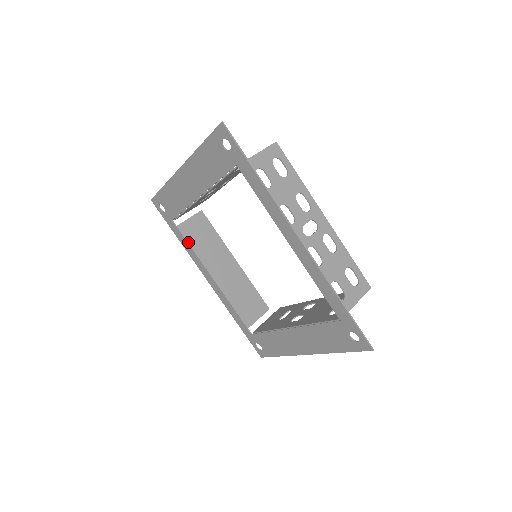
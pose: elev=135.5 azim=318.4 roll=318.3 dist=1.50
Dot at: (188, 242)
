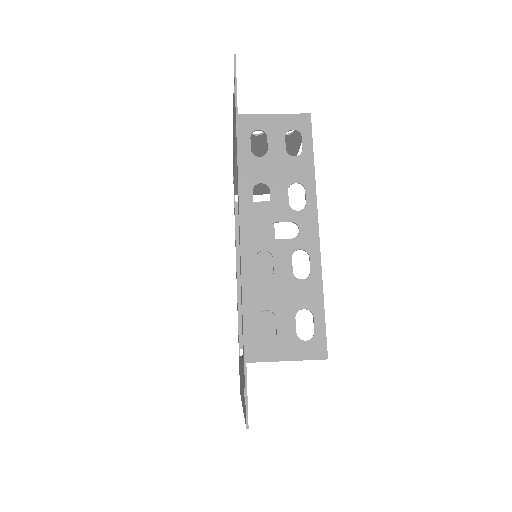
Dot at: (236, 223)
